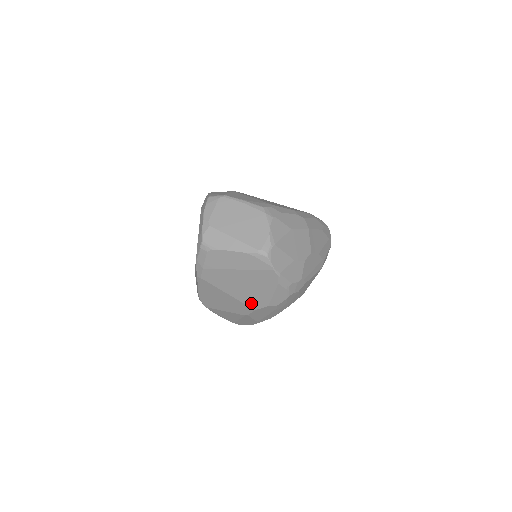
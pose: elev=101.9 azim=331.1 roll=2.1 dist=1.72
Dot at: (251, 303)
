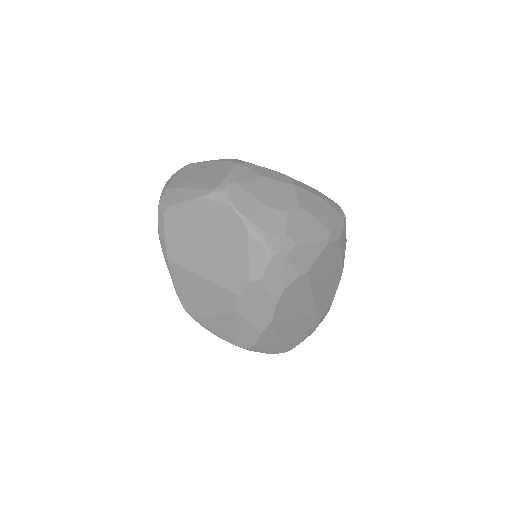
Dot at: (230, 283)
